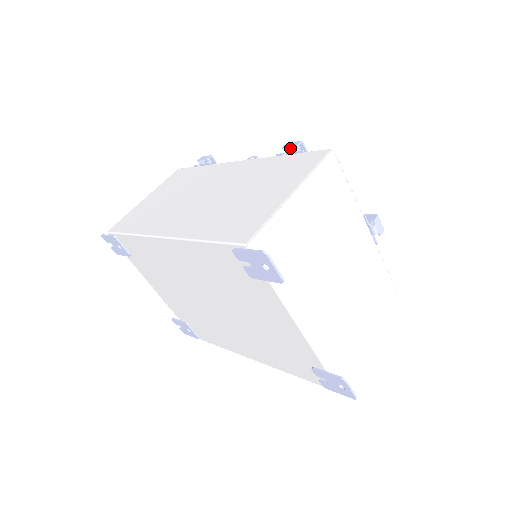
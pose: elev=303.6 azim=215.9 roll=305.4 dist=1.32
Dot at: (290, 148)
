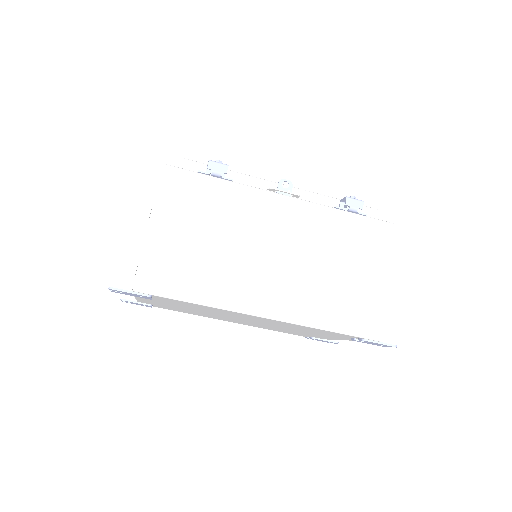
Dot at: (356, 210)
